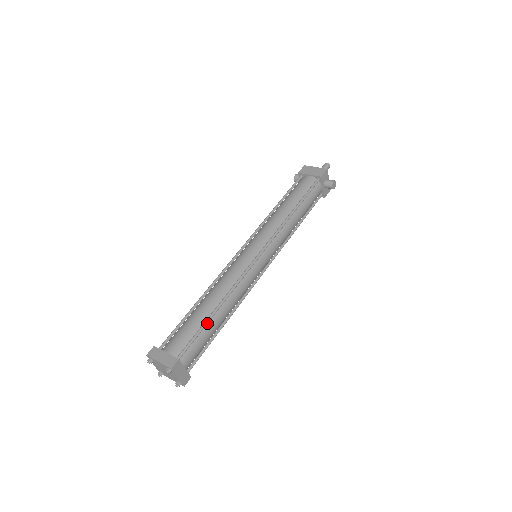
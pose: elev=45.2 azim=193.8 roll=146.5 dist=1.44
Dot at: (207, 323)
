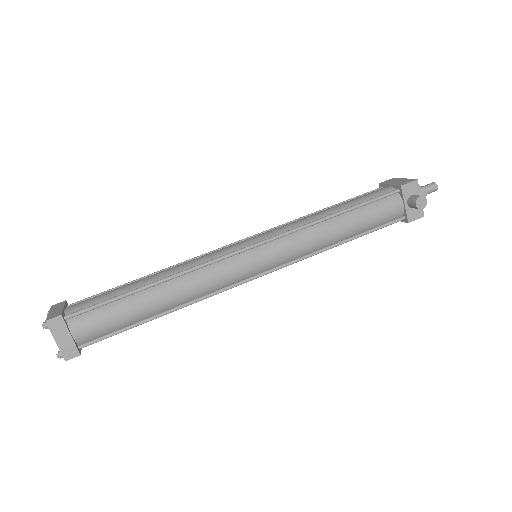
Dot at: (127, 295)
